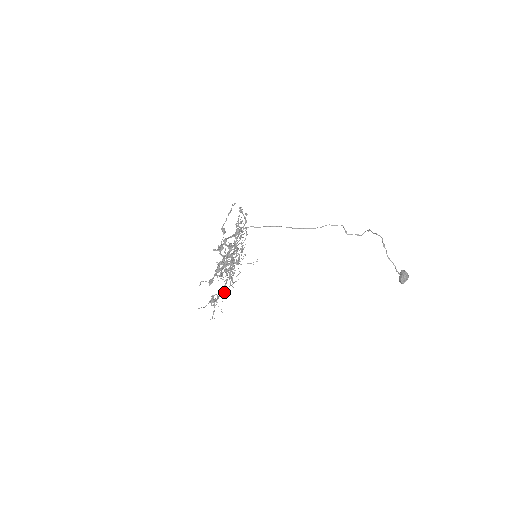
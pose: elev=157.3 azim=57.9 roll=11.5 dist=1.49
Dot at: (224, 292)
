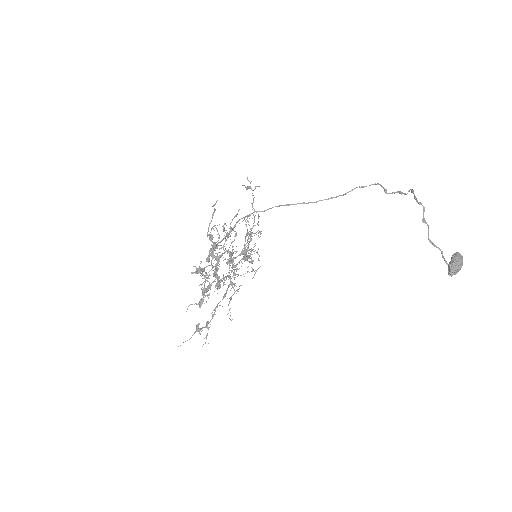
Dot at: occluded
